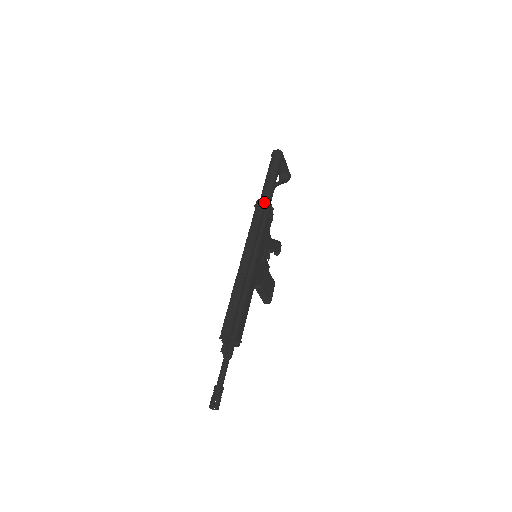
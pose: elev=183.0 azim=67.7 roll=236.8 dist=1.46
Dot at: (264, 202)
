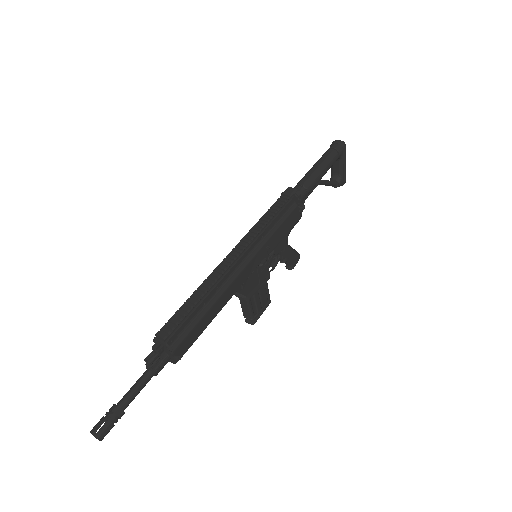
Dot at: (295, 193)
